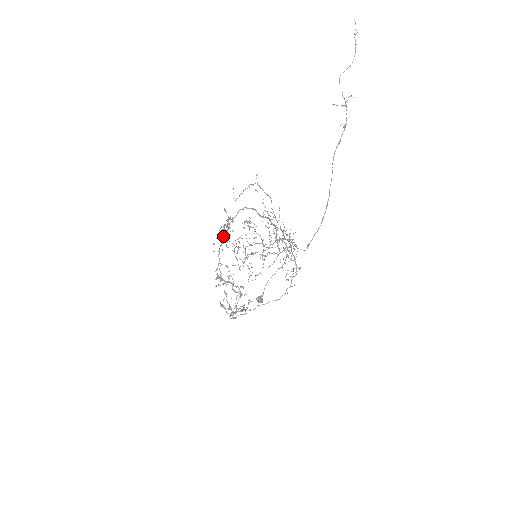
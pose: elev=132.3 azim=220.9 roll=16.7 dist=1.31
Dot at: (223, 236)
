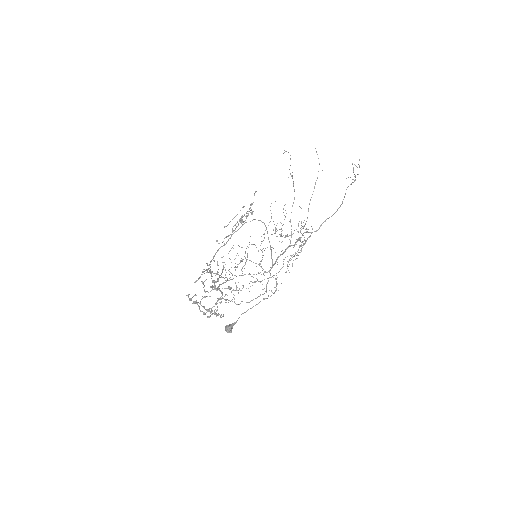
Dot at: (229, 238)
